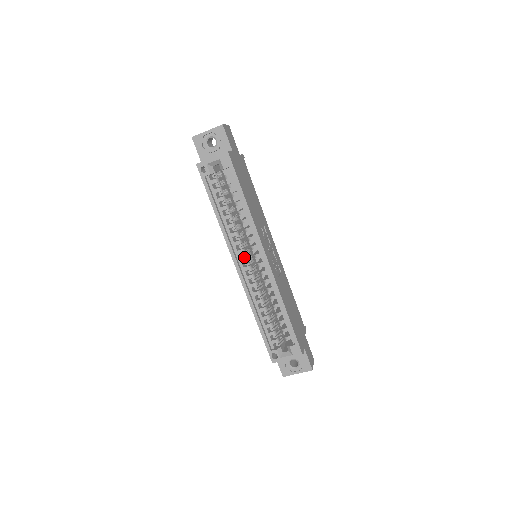
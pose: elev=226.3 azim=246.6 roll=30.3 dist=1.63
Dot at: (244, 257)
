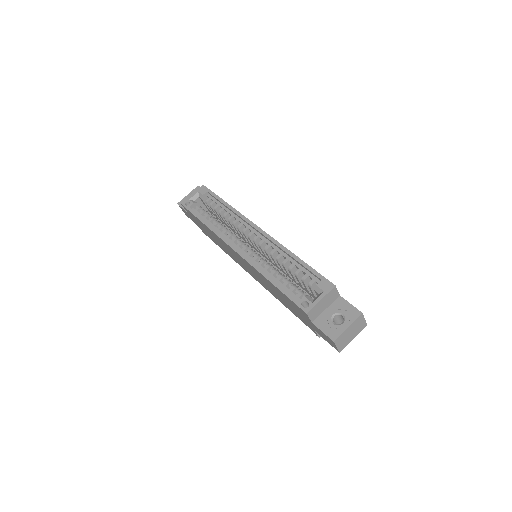
Dot at: (240, 244)
